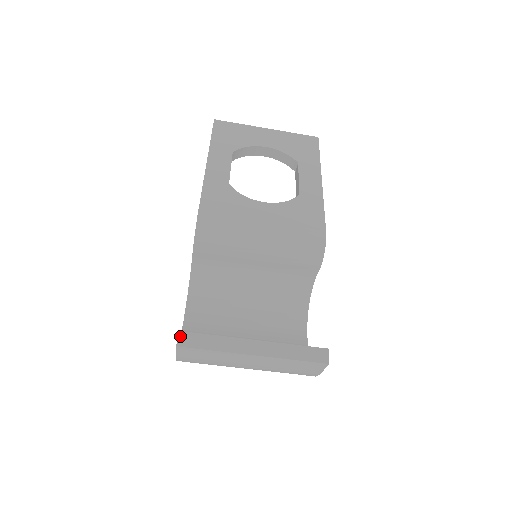
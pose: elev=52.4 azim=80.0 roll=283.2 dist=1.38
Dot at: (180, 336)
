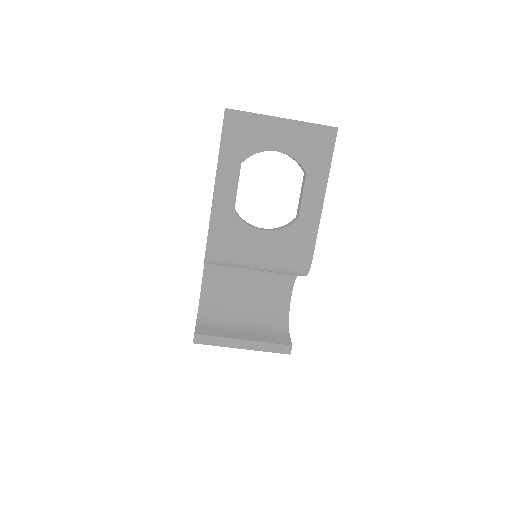
Dot at: (195, 337)
